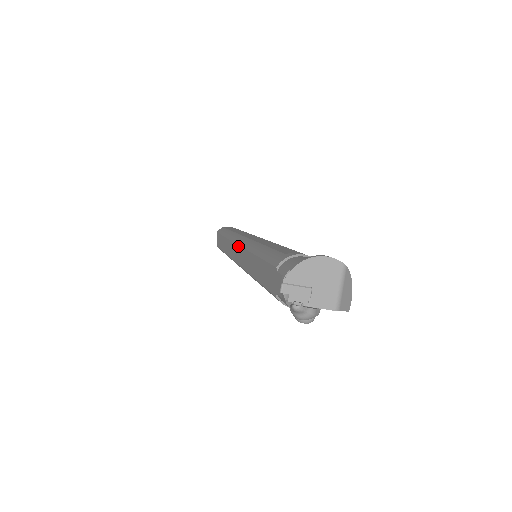
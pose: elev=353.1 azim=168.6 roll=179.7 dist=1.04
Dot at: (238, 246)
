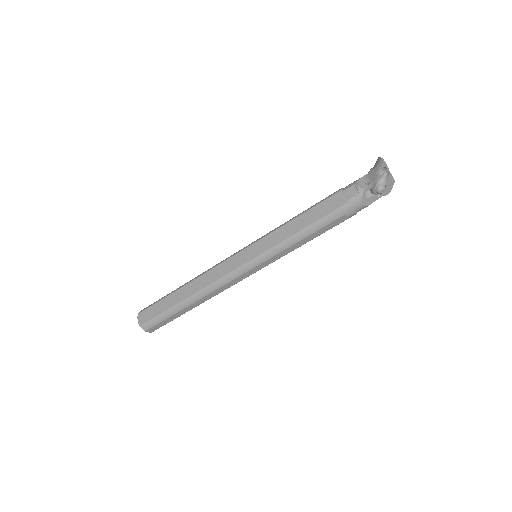
Dot at: (240, 252)
